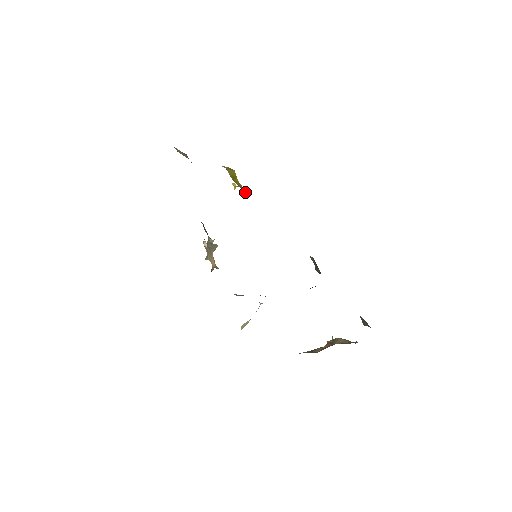
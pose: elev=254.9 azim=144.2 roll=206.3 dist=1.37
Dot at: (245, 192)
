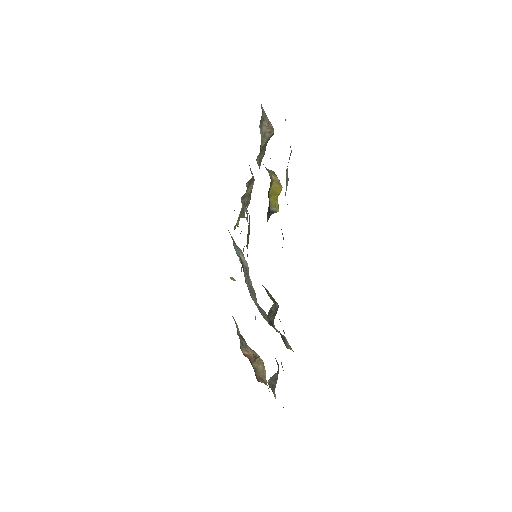
Dot at: (273, 212)
